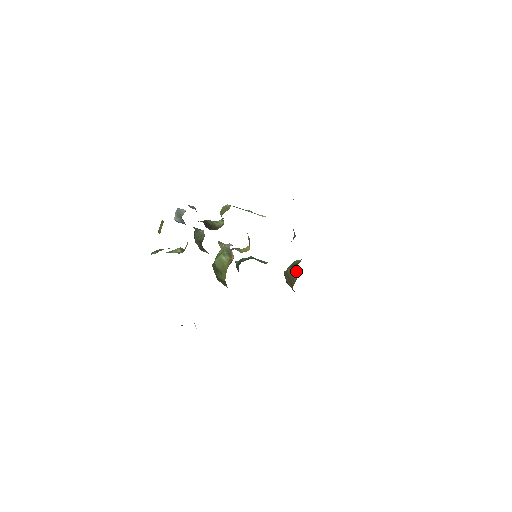
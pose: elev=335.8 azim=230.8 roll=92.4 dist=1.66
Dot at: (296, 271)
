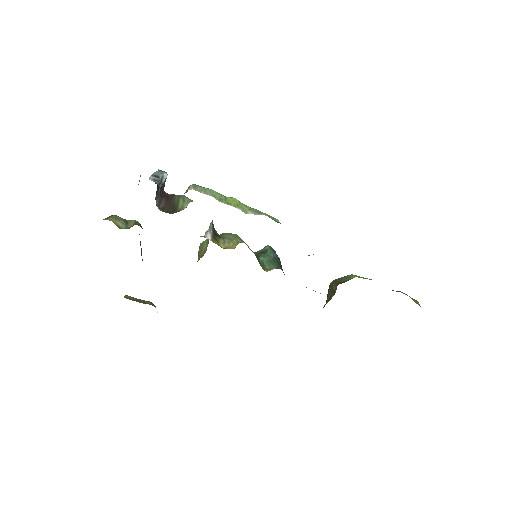
Dot at: (332, 292)
